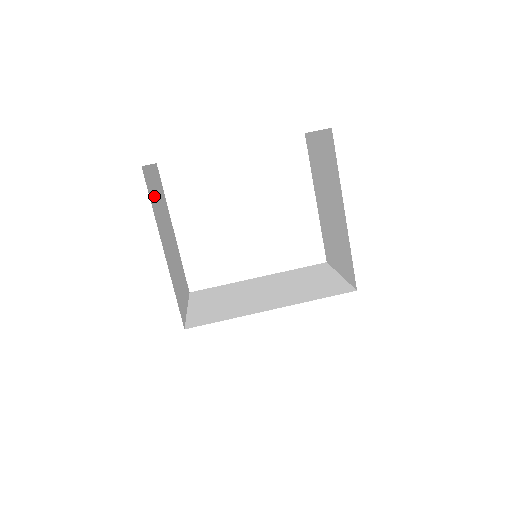
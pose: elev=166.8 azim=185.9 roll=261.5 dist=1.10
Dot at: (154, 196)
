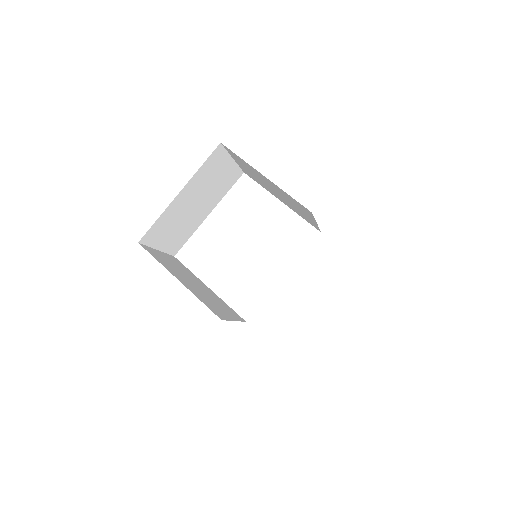
Dot at: (163, 260)
